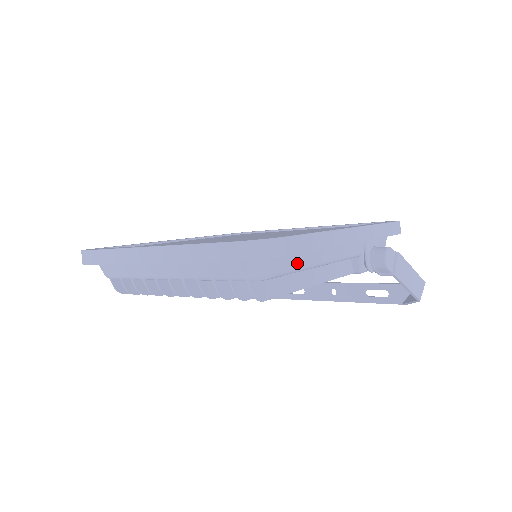
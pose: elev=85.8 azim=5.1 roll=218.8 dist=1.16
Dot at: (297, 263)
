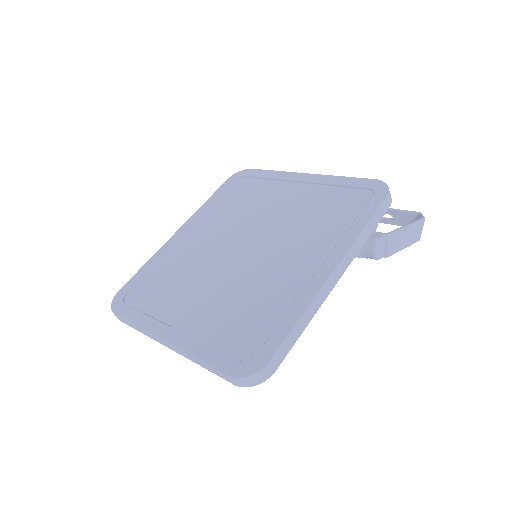
Dot at: occluded
